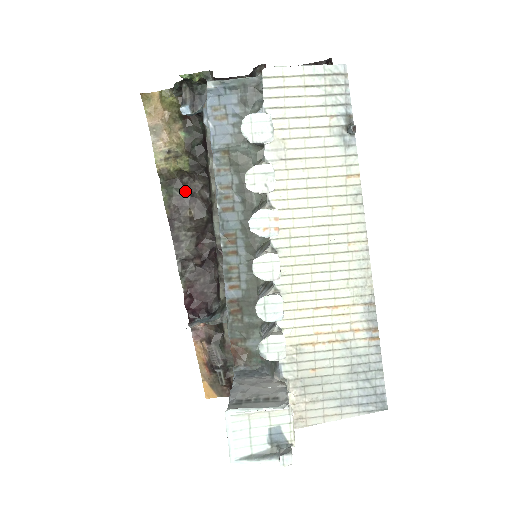
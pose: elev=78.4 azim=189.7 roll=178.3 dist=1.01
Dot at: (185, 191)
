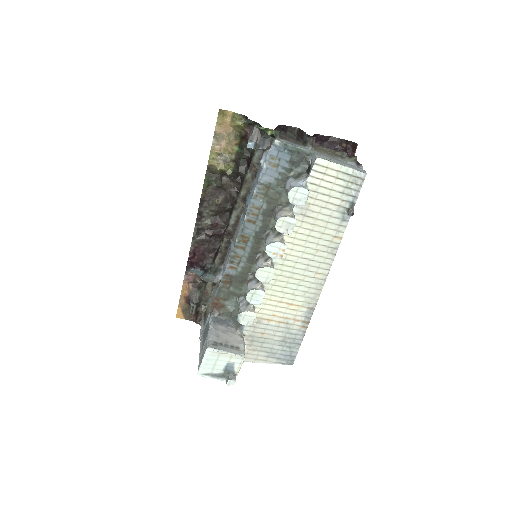
Dot at: (221, 185)
